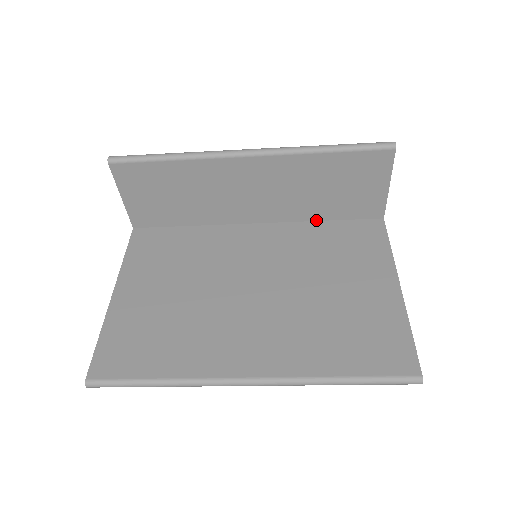
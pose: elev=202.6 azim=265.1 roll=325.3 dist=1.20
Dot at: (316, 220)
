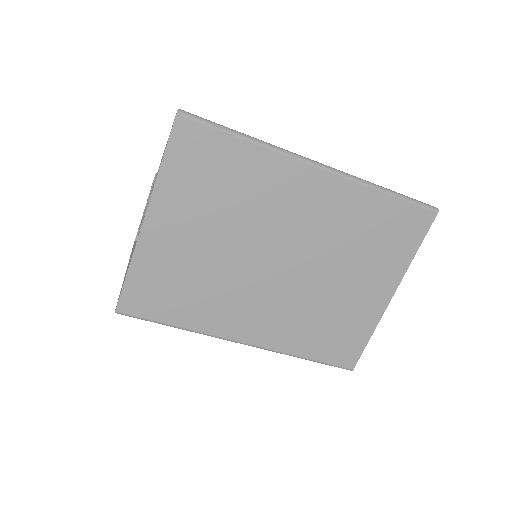
Dot at: occluded
